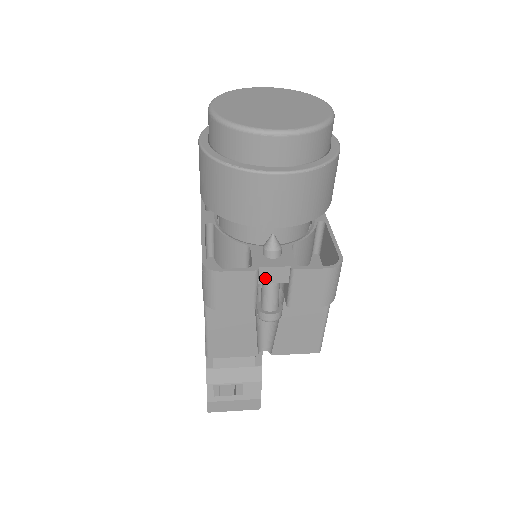
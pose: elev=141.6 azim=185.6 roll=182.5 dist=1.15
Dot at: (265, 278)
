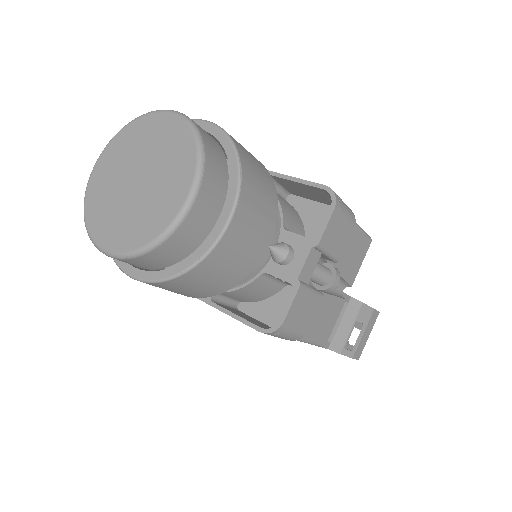
Dot at: (307, 276)
